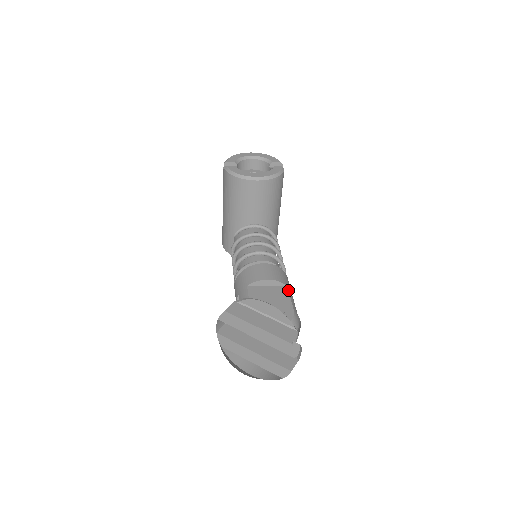
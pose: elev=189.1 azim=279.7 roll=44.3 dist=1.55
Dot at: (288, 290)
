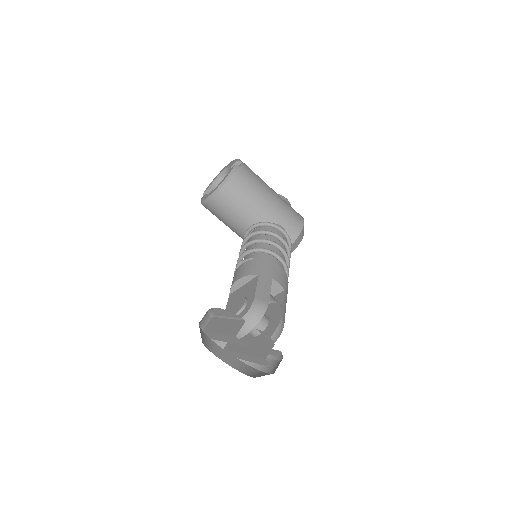
Dot at: (258, 279)
